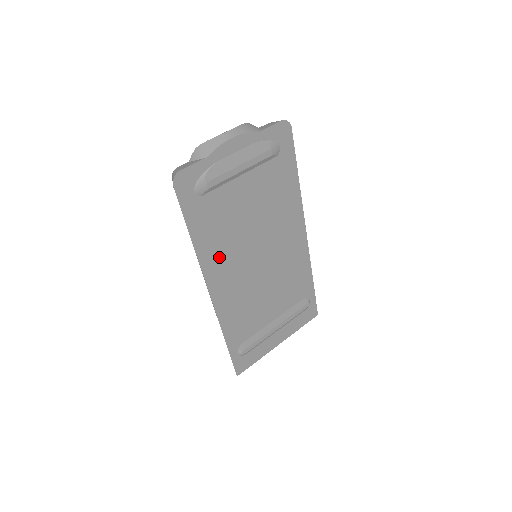
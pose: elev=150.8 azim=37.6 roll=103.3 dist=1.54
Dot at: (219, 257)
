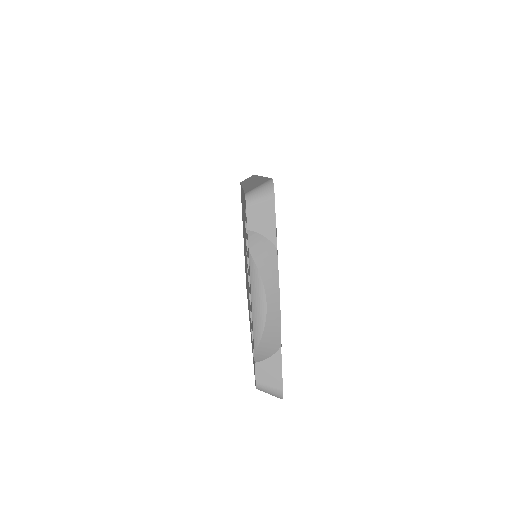
Dot at: occluded
